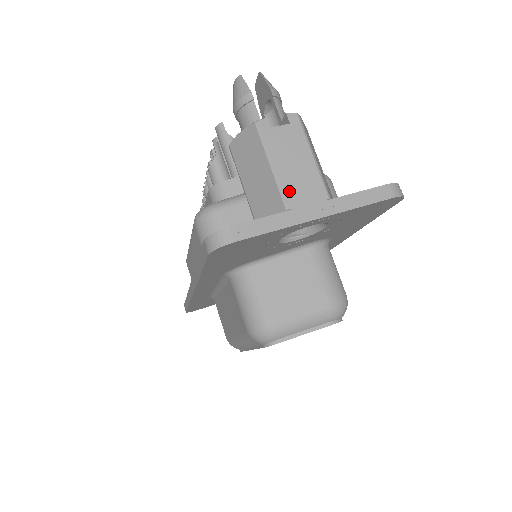
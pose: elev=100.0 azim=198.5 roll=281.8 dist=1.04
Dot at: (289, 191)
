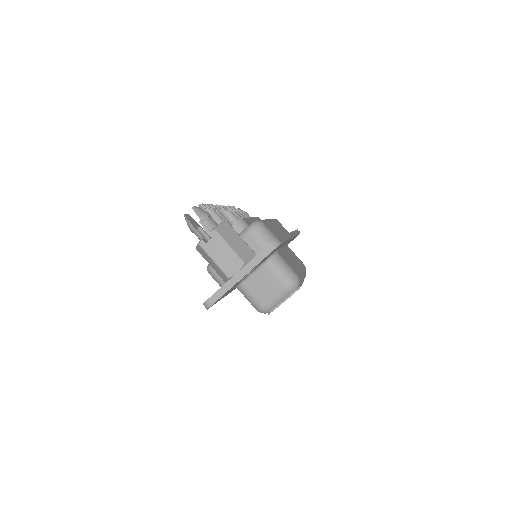
Dot at: (226, 270)
